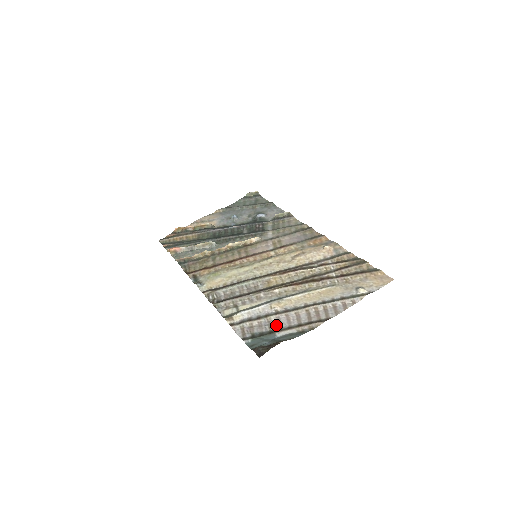
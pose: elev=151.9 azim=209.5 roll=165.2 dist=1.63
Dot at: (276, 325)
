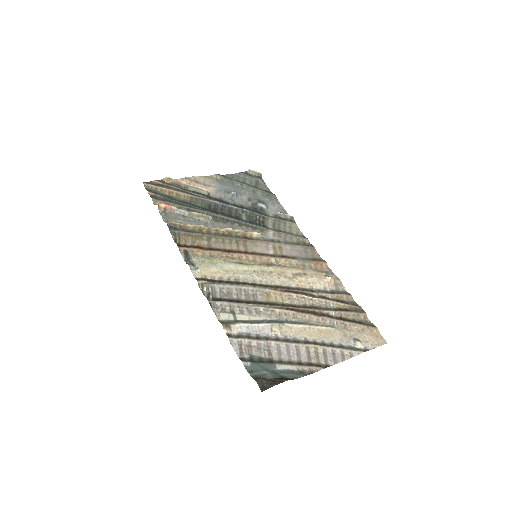
Dot at: (276, 354)
